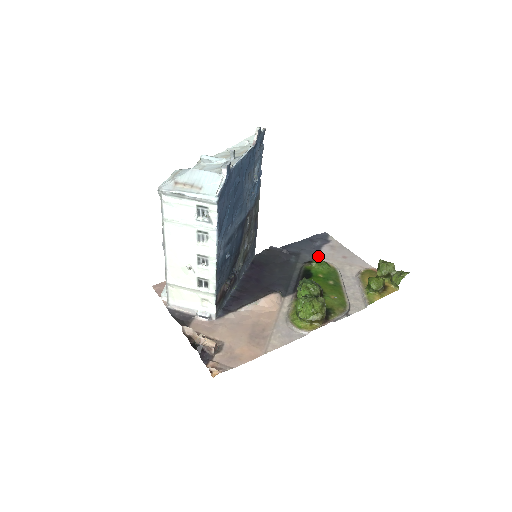
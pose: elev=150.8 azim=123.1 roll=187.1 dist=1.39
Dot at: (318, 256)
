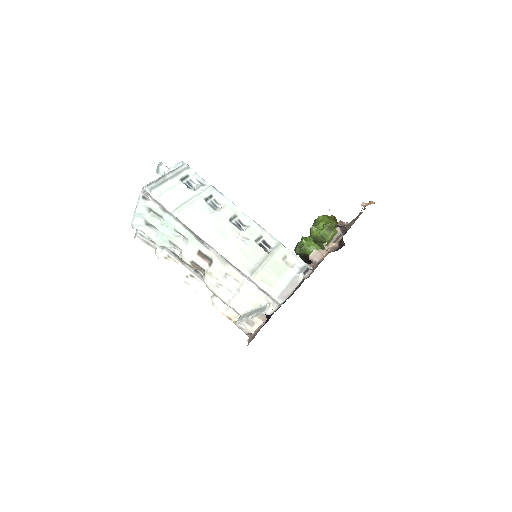
Dot at: occluded
